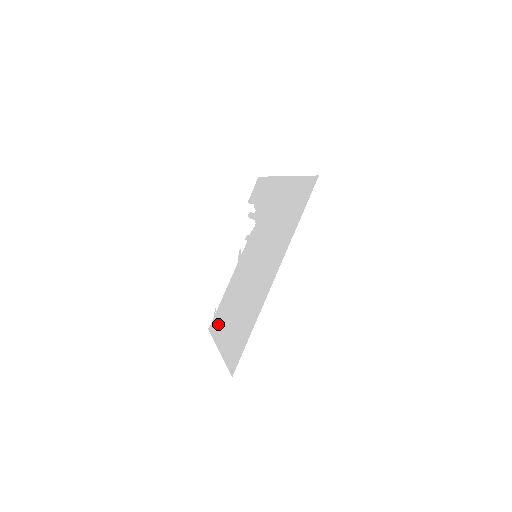
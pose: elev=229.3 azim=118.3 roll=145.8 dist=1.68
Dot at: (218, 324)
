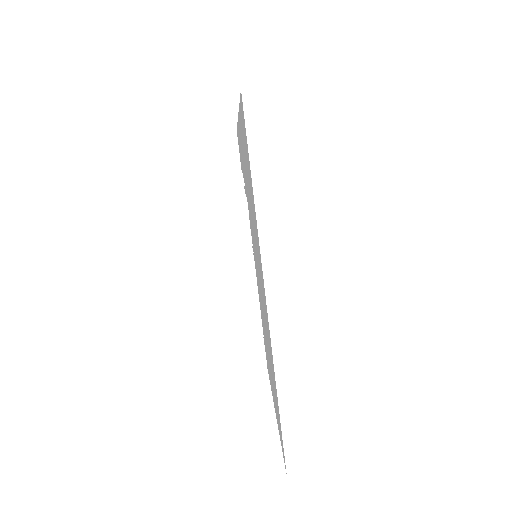
Dot at: occluded
